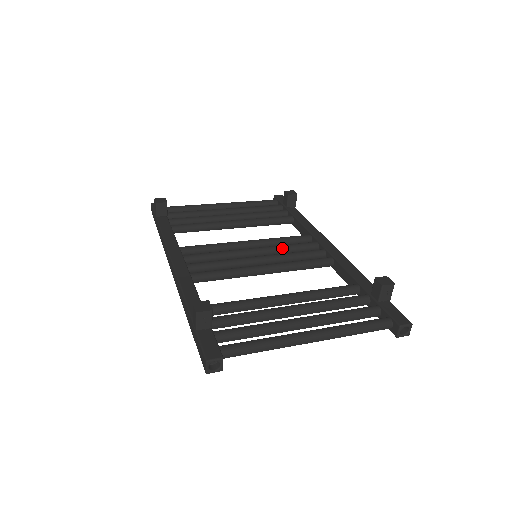
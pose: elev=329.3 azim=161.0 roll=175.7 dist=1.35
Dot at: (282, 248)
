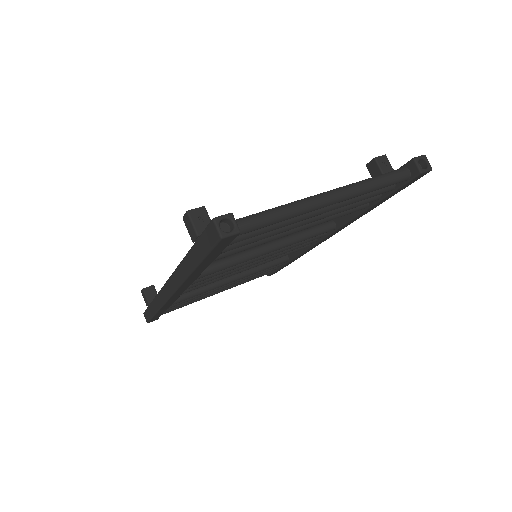
Dot at: occluded
